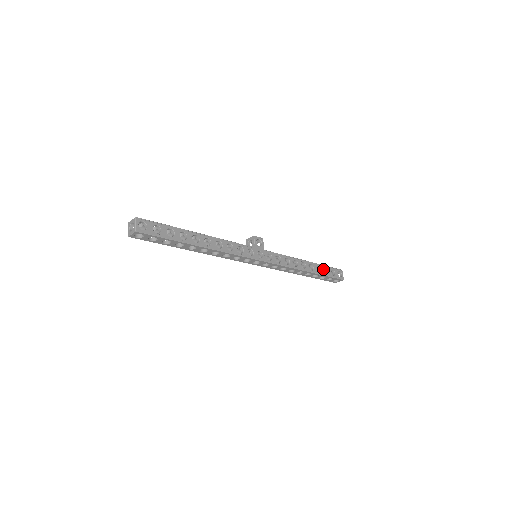
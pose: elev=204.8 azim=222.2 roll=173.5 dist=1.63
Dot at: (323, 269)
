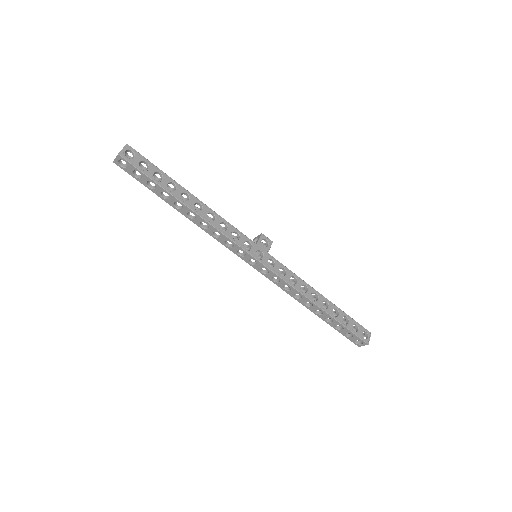
Dot at: (342, 316)
